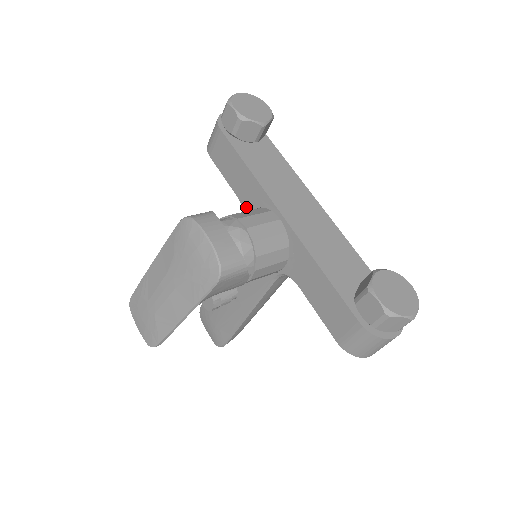
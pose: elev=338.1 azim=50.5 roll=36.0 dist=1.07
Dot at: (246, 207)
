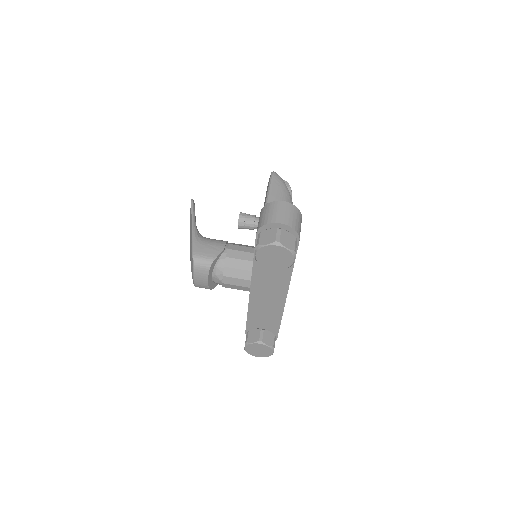
Dot at: occluded
